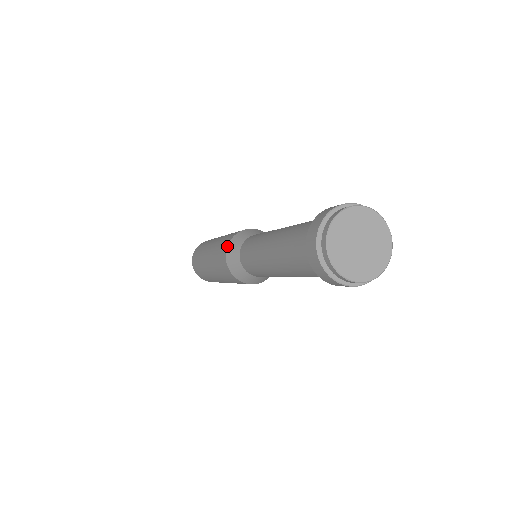
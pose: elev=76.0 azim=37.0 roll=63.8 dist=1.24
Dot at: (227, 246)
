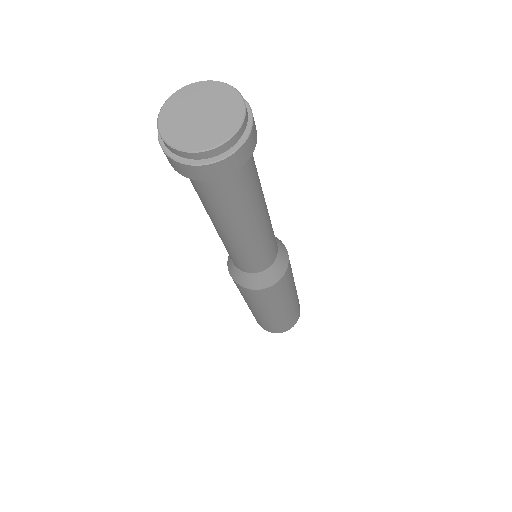
Dot at: occluded
